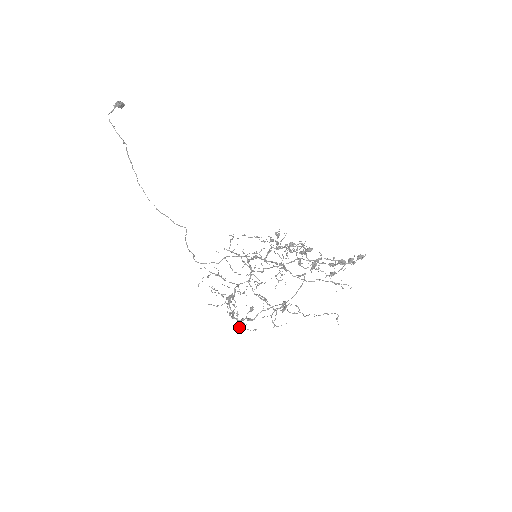
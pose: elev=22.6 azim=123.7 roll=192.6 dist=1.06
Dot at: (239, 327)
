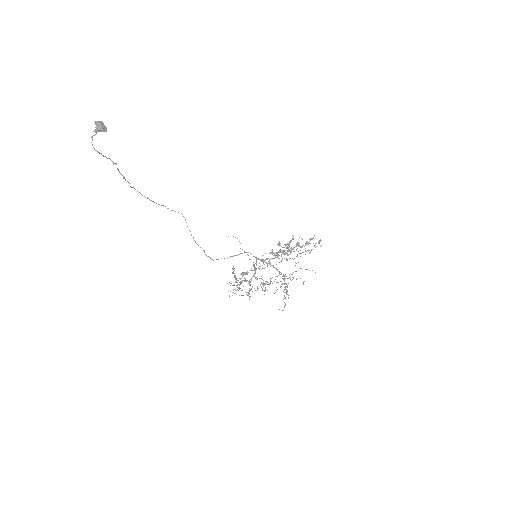
Dot at: occluded
